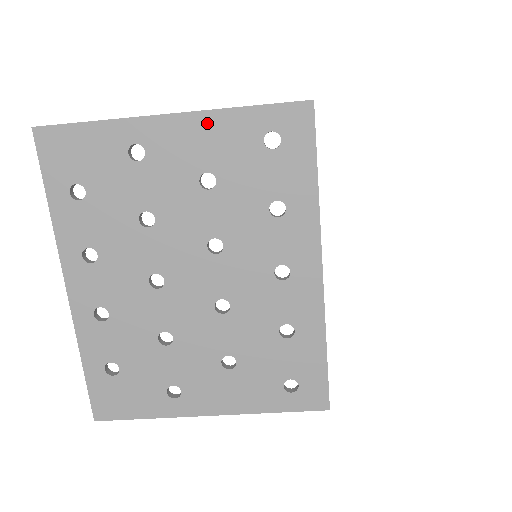
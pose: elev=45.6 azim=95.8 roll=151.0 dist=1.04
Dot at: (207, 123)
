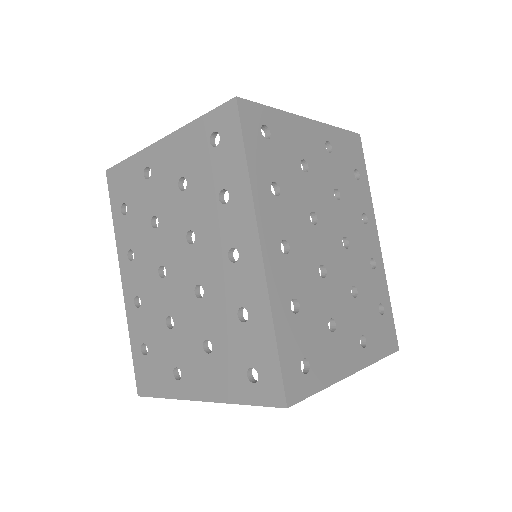
Dot at: (179, 139)
